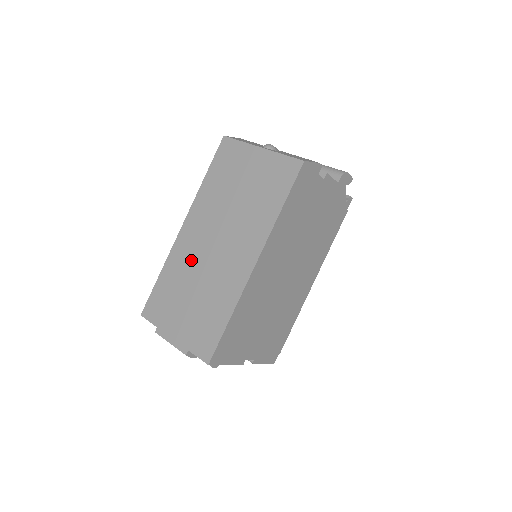
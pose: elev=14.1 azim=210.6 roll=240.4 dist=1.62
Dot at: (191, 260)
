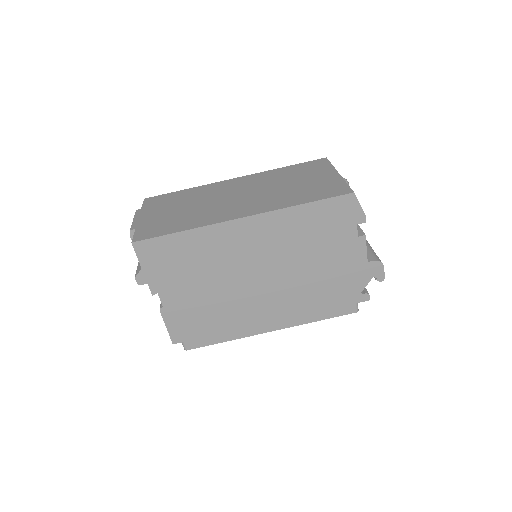
Dot at: (213, 194)
